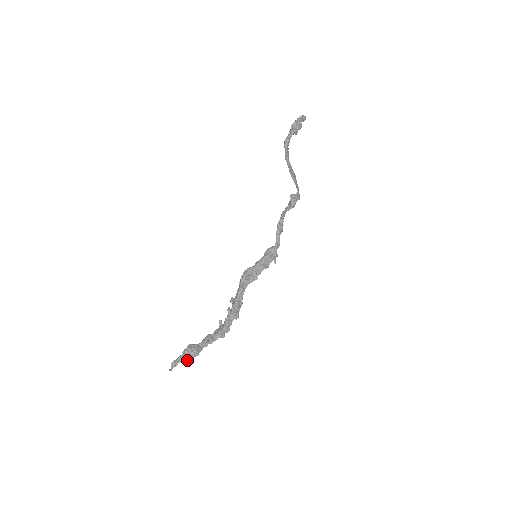
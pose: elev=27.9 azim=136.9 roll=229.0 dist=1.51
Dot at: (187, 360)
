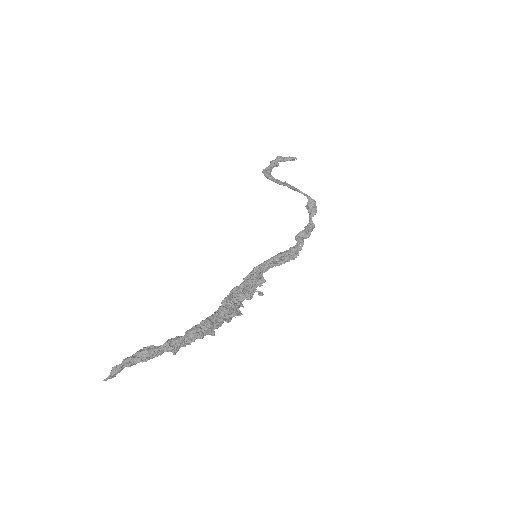
Dot at: (131, 362)
